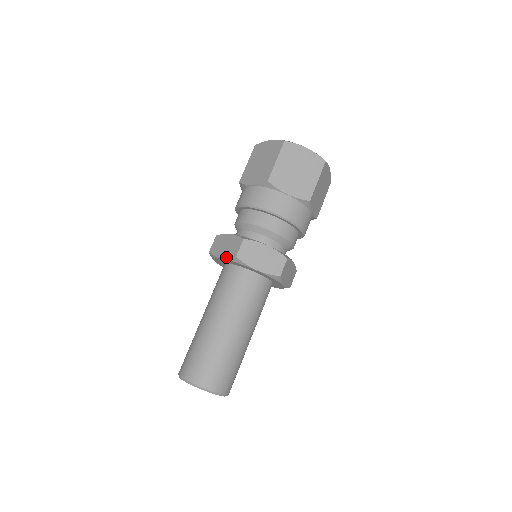
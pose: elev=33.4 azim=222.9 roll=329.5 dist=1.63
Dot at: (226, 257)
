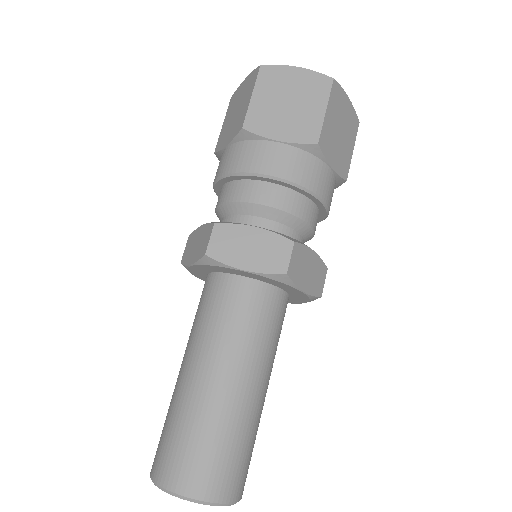
Dot at: (195, 260)
